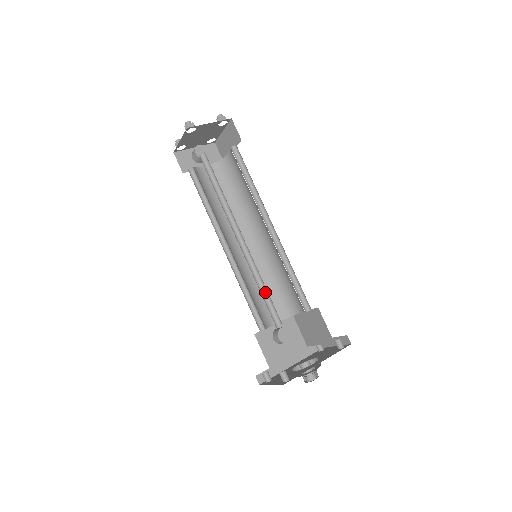
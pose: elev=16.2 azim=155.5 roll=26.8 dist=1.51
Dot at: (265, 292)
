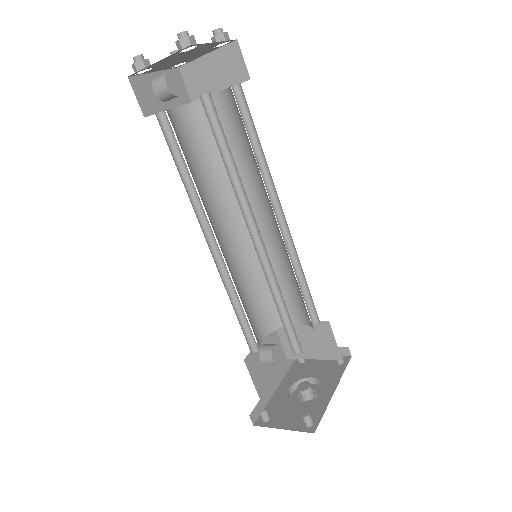
Dot at: (282, 311)
